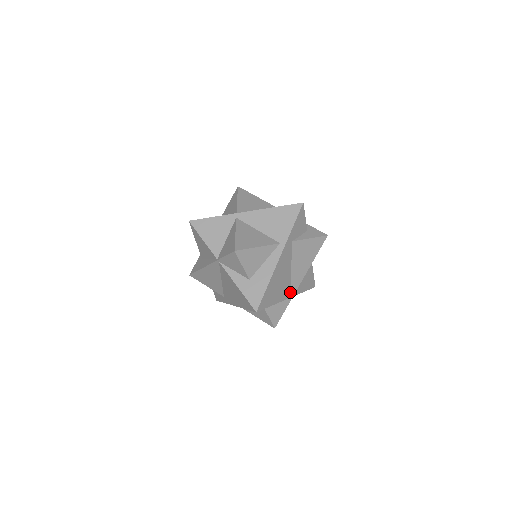
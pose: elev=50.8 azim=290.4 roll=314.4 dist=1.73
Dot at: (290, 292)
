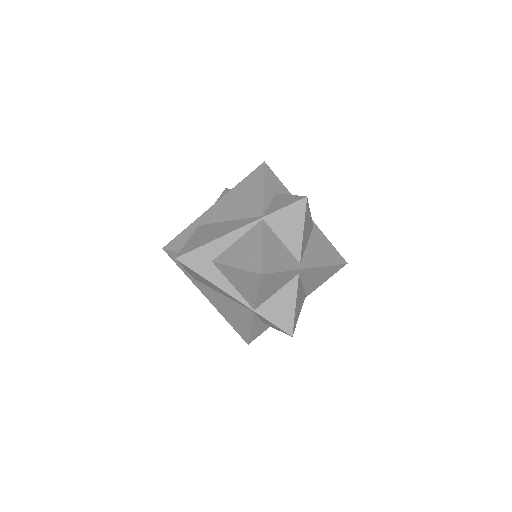
Dot at: occluded
